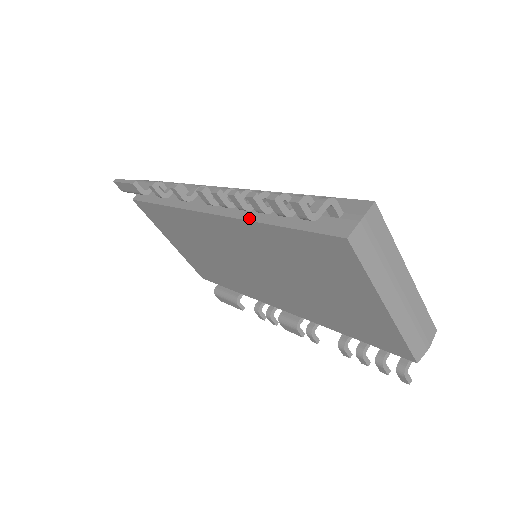
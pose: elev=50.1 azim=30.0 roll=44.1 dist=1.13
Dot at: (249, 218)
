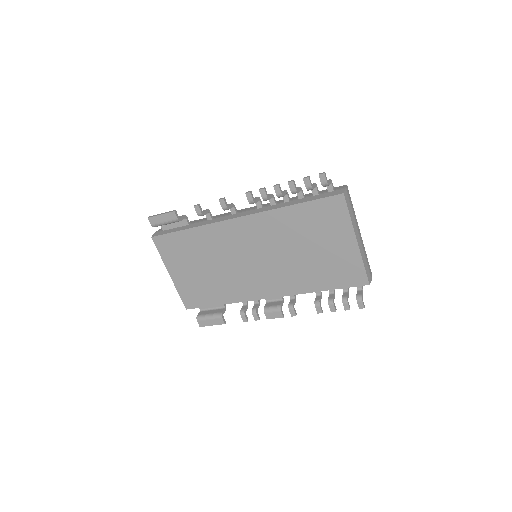
Dot at: (275, 208)
